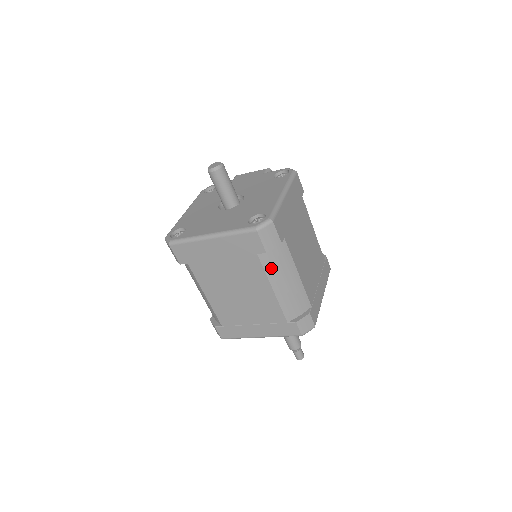
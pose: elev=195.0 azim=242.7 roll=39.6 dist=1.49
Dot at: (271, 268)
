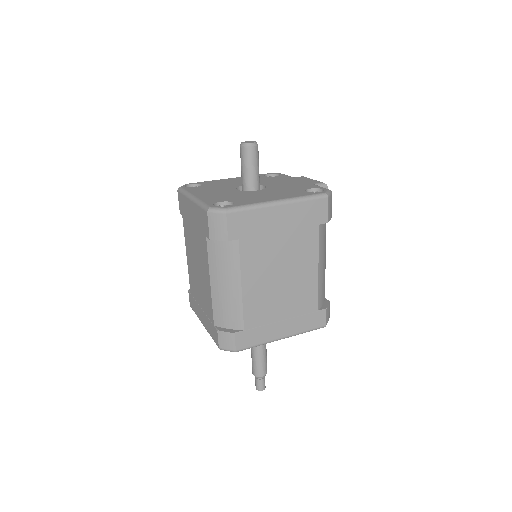
Dot at: (215, 260)
